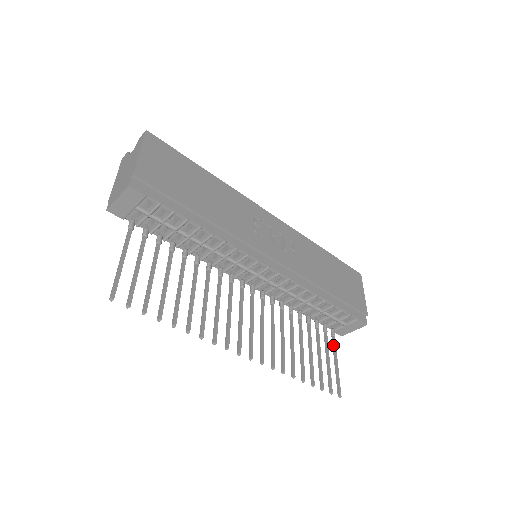
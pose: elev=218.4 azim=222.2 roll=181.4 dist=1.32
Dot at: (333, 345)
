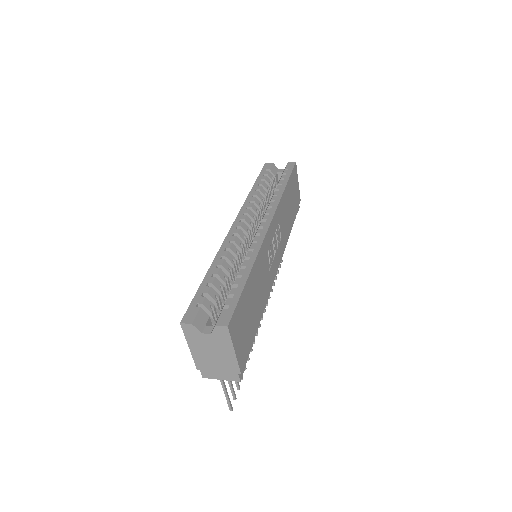
Dot at: occluded
